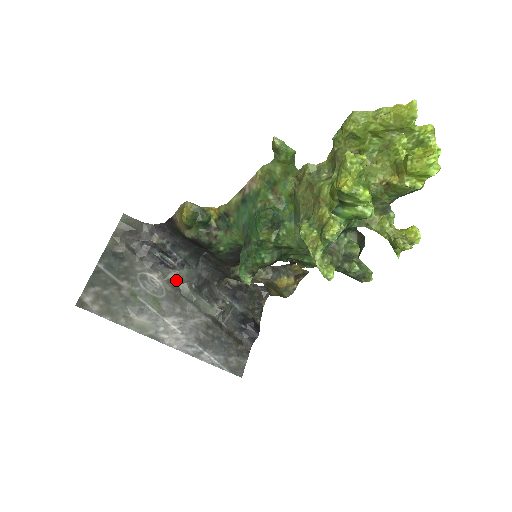
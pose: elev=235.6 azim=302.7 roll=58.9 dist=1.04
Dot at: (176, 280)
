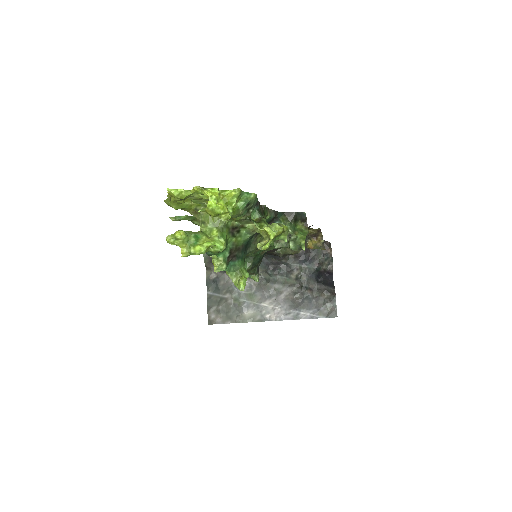
Dot at: occluded
